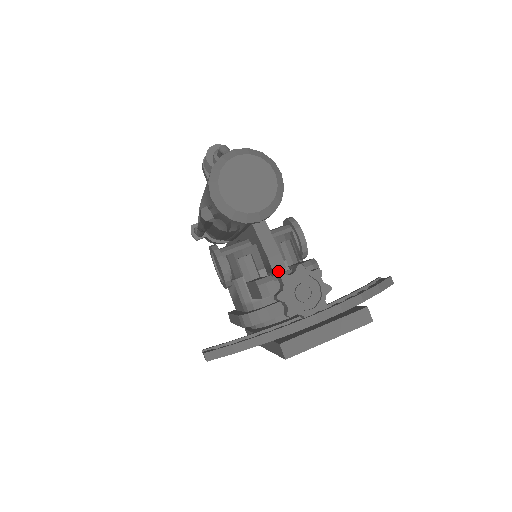
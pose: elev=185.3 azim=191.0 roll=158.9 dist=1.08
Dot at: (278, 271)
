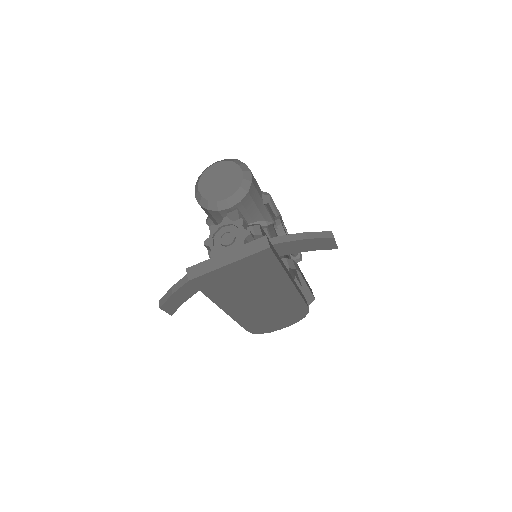
Dot at: occluded
